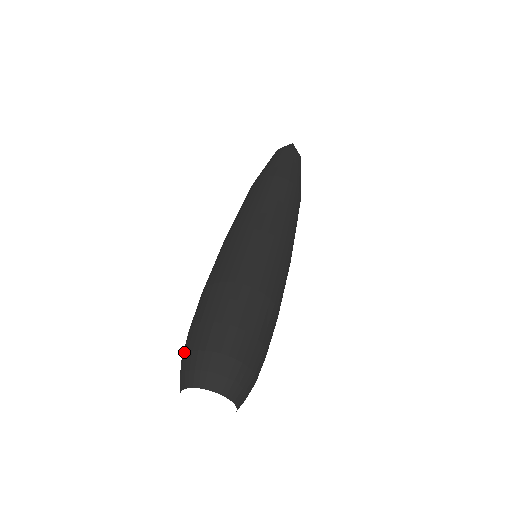
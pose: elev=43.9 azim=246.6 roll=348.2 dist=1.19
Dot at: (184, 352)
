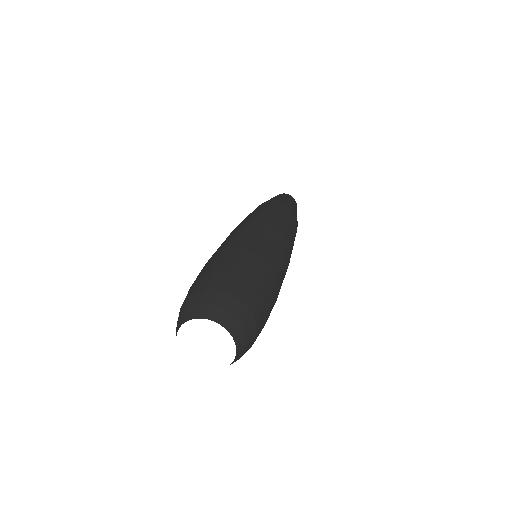
Dot at: occluded
